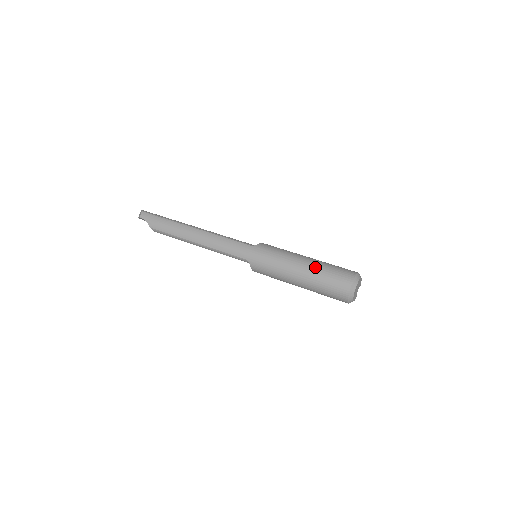
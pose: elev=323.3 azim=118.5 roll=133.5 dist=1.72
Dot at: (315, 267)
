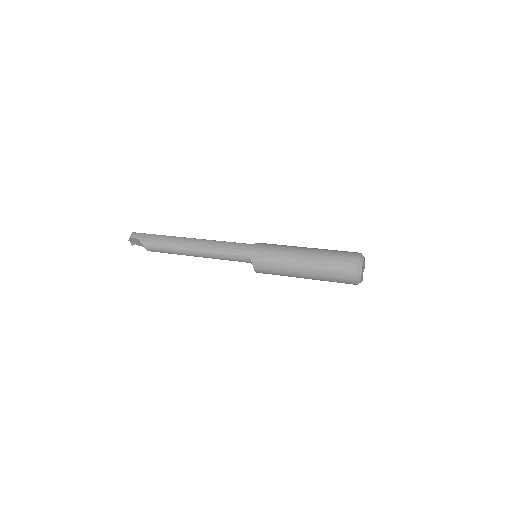
Dot at: (319, 251)
